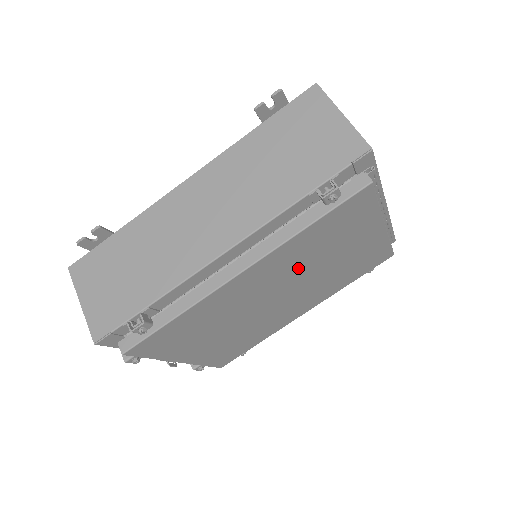
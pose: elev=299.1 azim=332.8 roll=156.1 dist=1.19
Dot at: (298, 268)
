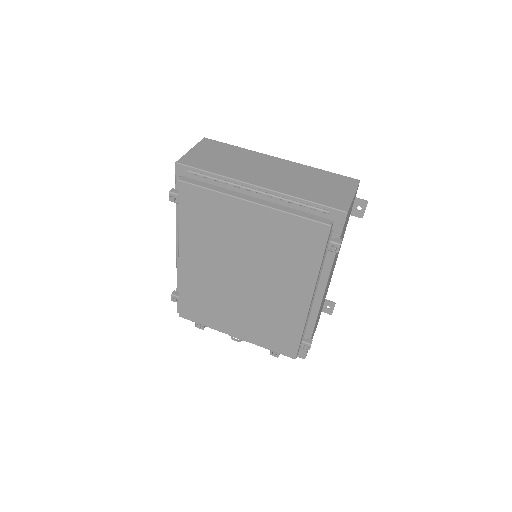
Dot at: (220, 251)
